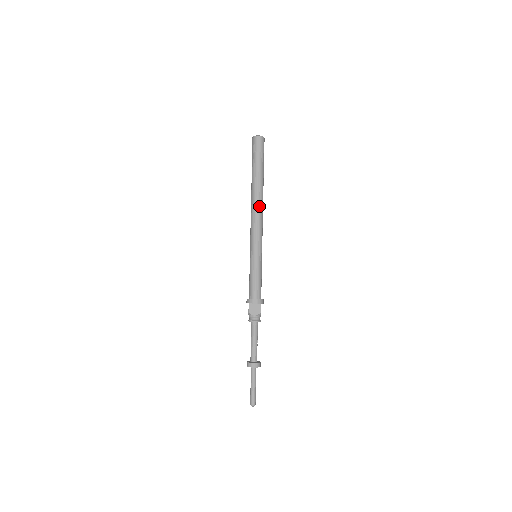
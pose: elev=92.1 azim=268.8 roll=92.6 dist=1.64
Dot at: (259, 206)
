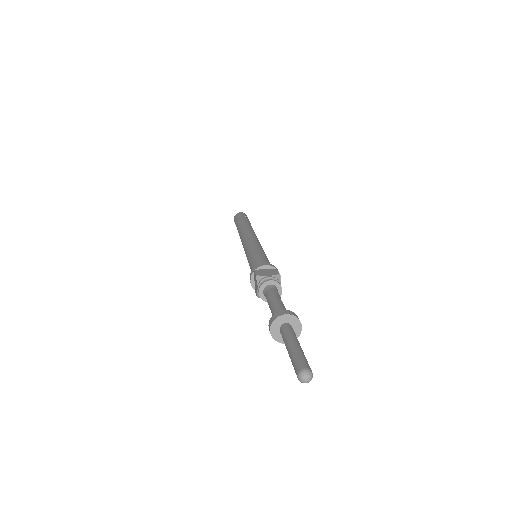
Dot at: (251, 230)
